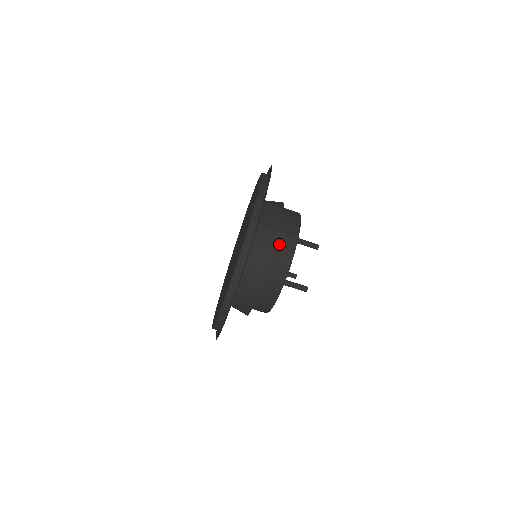
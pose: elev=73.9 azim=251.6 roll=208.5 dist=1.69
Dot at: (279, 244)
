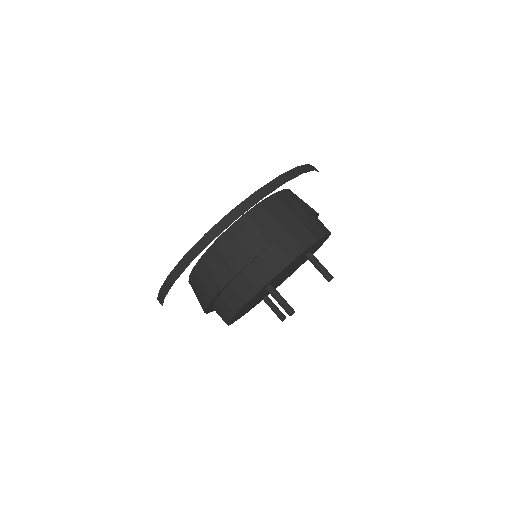
Dot at: (292, 232)
